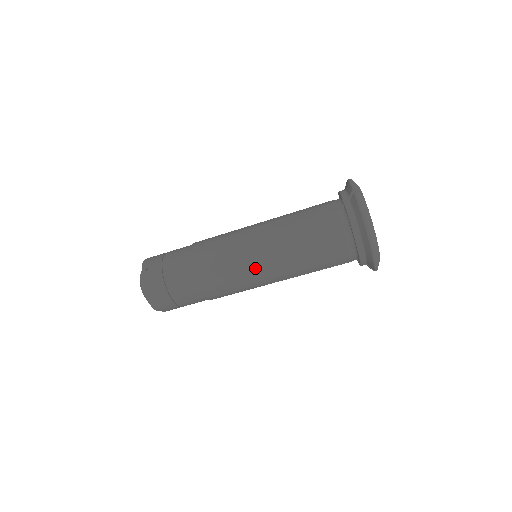
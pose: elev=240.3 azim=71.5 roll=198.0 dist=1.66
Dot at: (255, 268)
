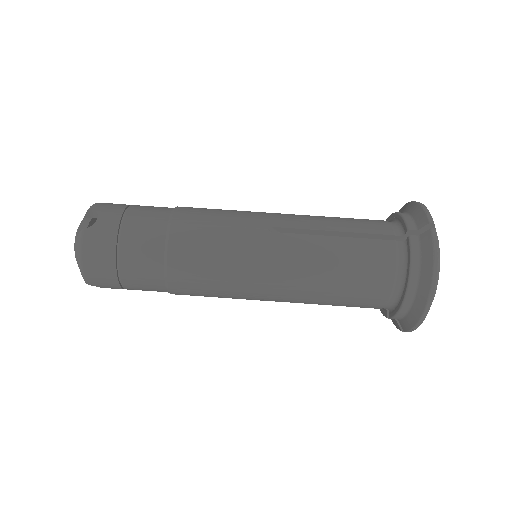
Dot at: (257, 279)
